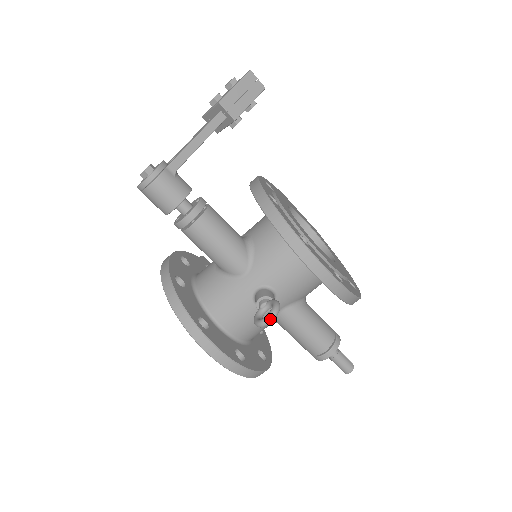
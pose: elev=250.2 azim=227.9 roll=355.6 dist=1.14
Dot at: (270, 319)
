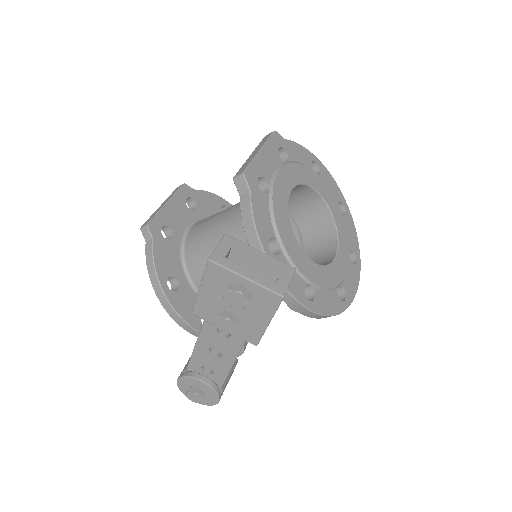
Dot at: occluded
